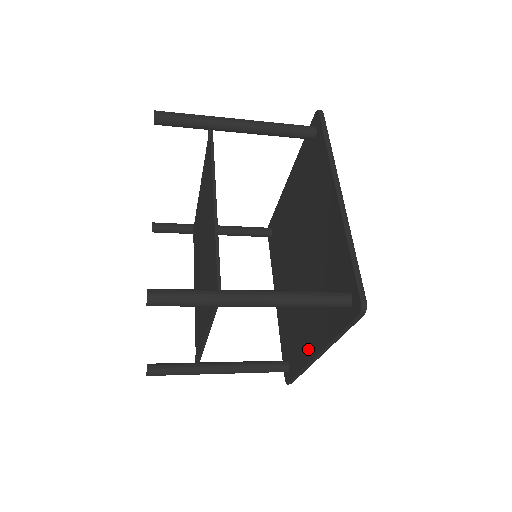
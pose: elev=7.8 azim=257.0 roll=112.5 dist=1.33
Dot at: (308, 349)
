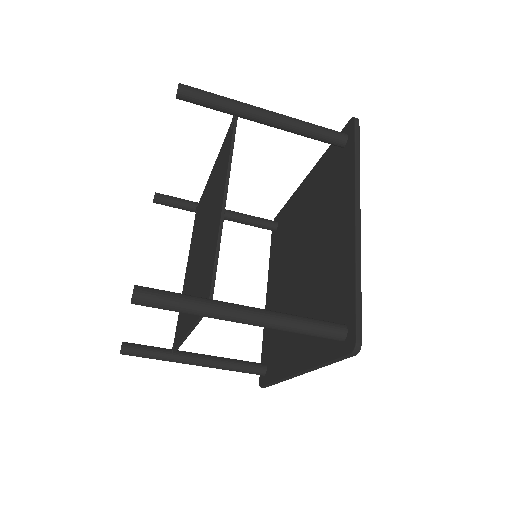
Dot at: (289, 363)
